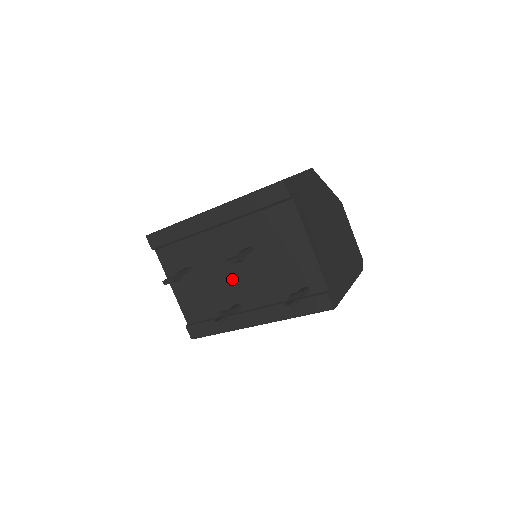
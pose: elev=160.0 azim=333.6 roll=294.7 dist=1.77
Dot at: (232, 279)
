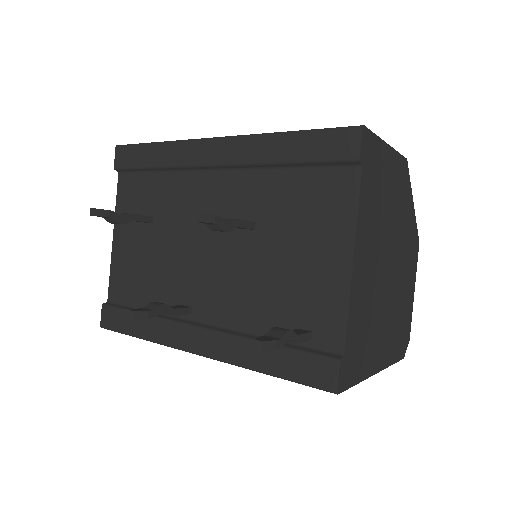
Dot at: (199, 263)
